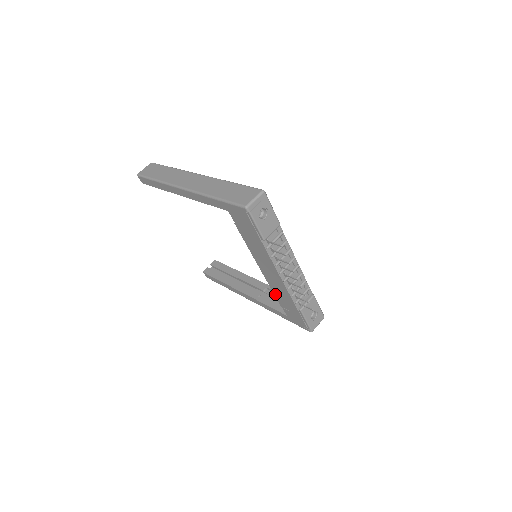
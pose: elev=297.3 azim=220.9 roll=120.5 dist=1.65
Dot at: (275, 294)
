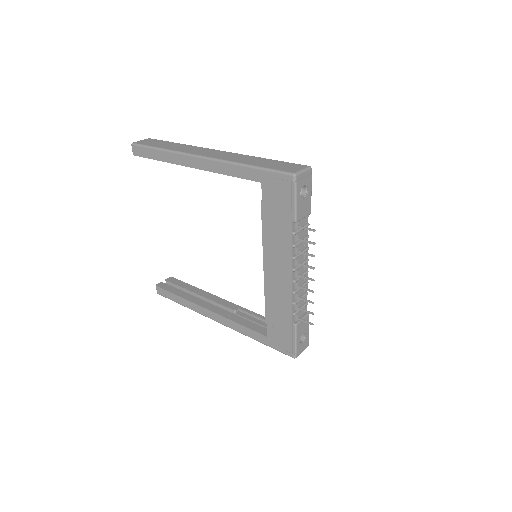
Dot at: (267, 304)
